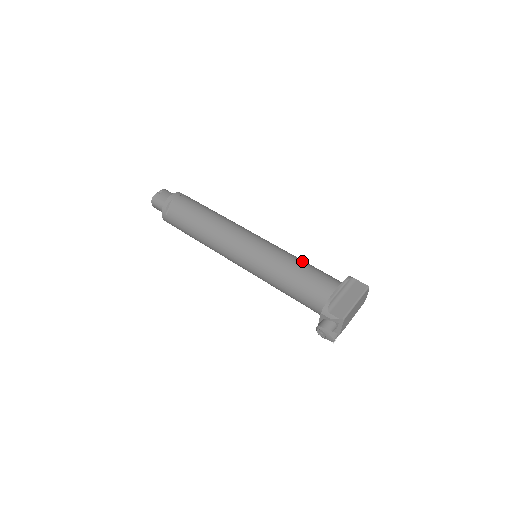
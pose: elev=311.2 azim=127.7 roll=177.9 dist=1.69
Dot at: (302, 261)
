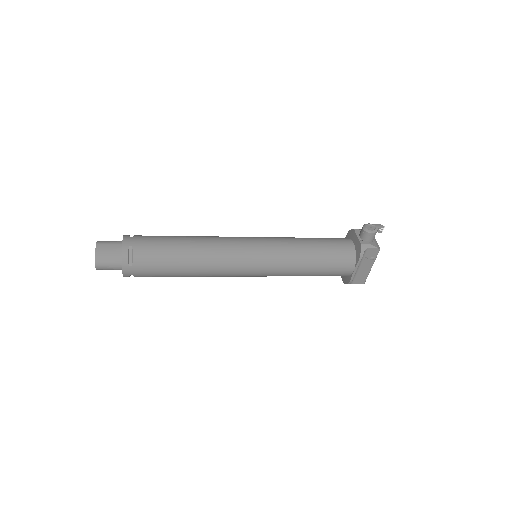
Dot at: occluded
